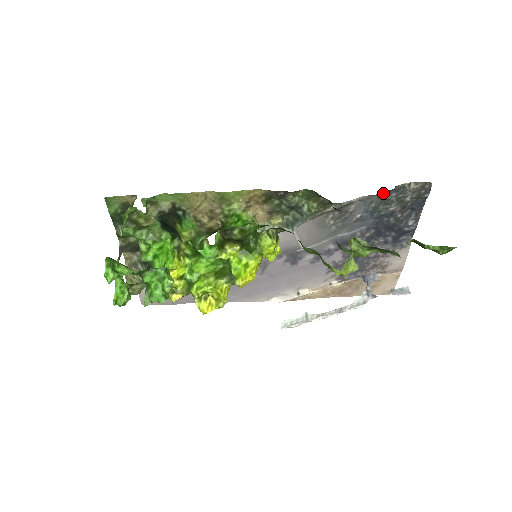
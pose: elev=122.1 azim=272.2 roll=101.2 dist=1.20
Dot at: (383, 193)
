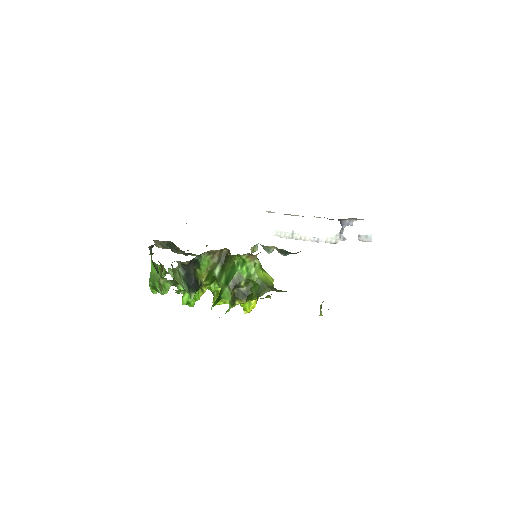
Dot at: occluded
